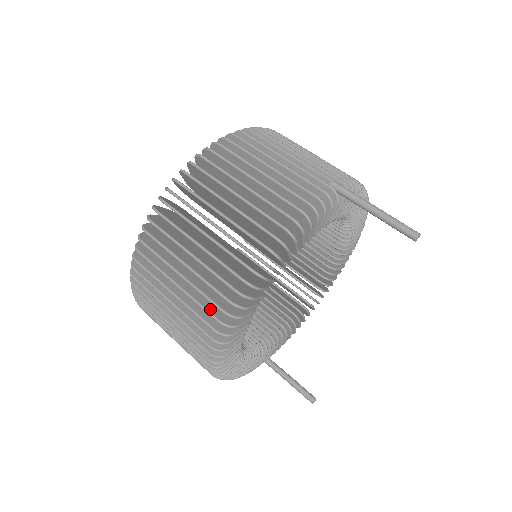
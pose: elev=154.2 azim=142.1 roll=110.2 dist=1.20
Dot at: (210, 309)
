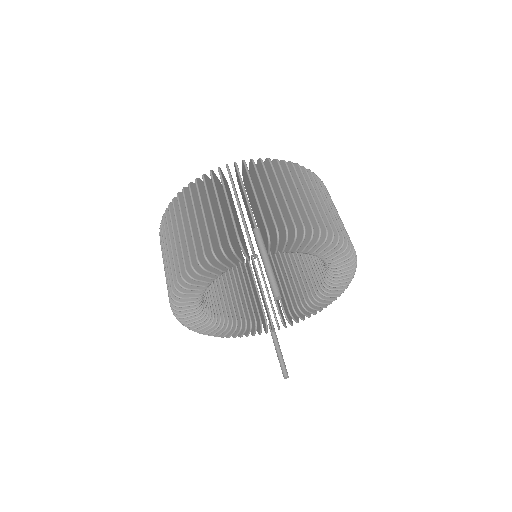
Dot at: occluded
